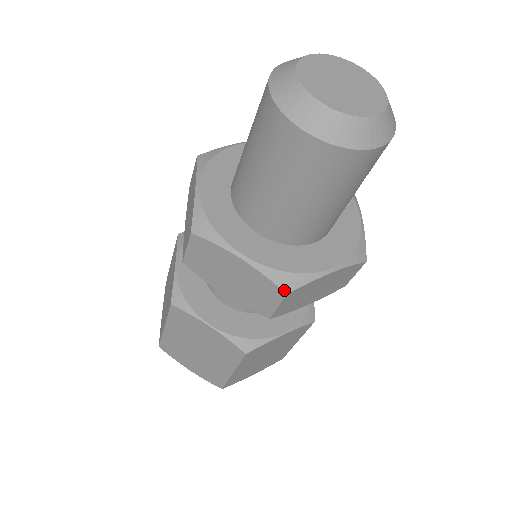
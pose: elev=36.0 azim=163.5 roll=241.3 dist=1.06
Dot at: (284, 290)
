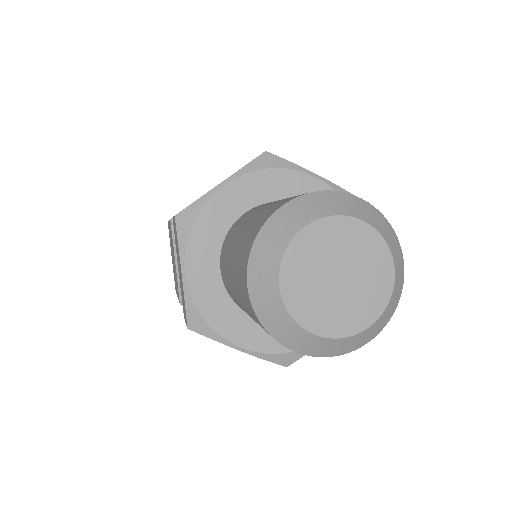
Dot at: (284, 365)
